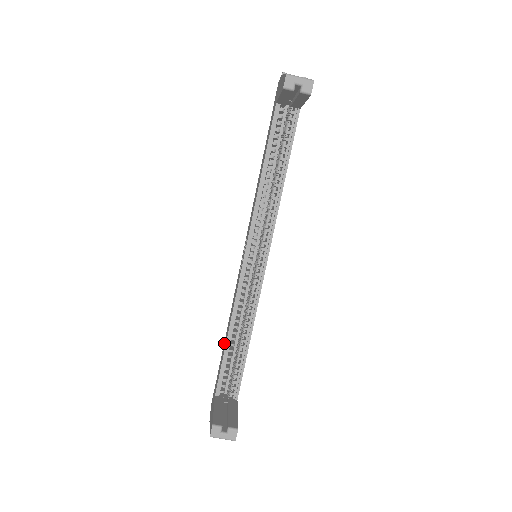
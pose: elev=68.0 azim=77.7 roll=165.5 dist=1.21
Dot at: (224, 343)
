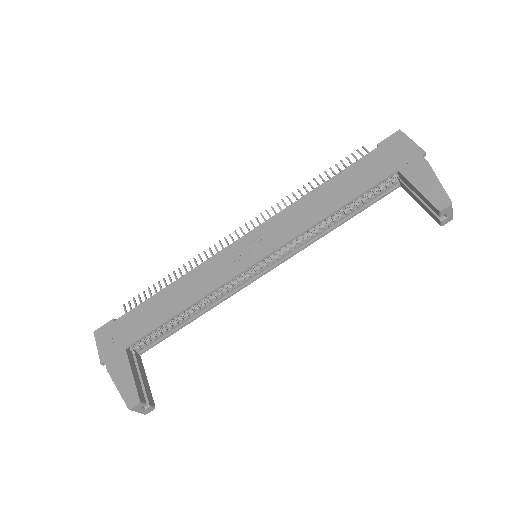
Dot at: (160, 299)
